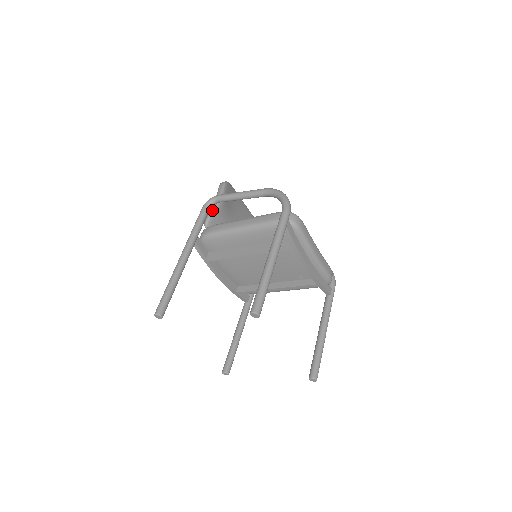
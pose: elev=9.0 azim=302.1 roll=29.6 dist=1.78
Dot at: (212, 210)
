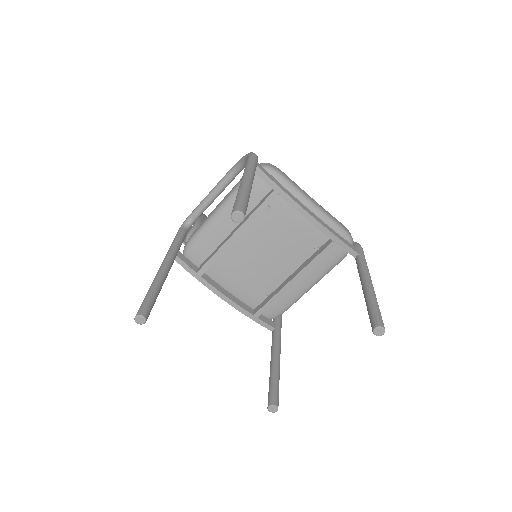
Dot at: (190, 229)
